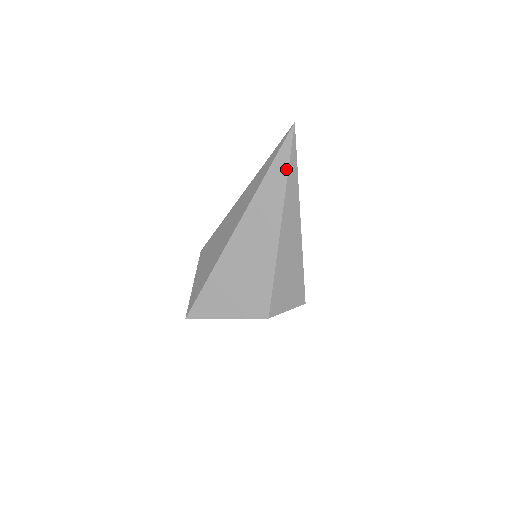
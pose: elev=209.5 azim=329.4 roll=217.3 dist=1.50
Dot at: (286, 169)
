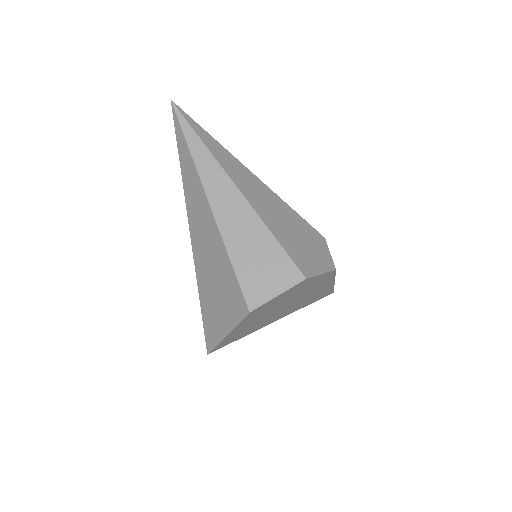
Dot at: (186, 145)
